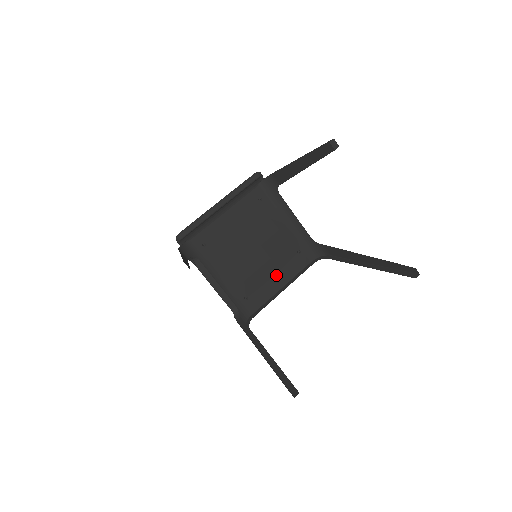
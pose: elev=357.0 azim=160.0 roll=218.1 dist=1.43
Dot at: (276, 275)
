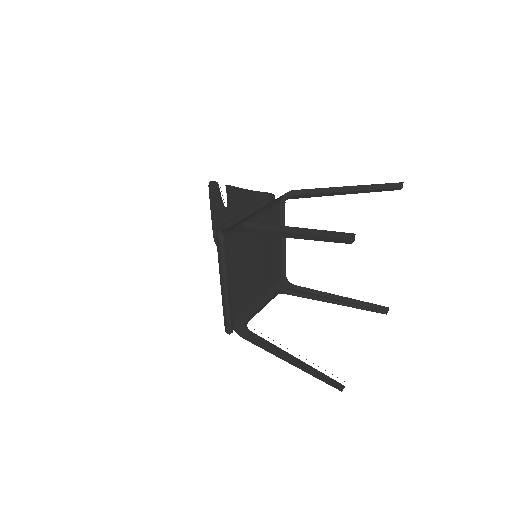
Dot at: (274, 243)
